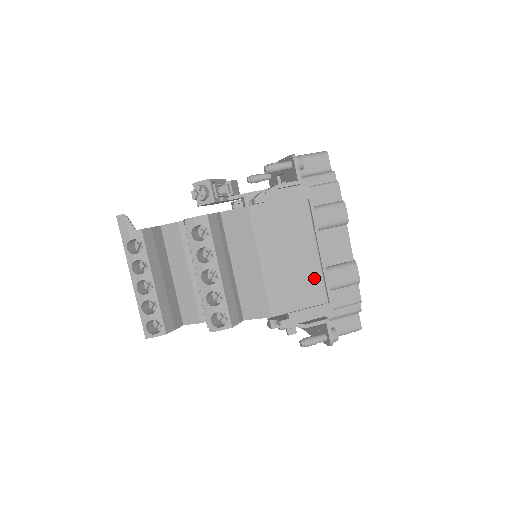
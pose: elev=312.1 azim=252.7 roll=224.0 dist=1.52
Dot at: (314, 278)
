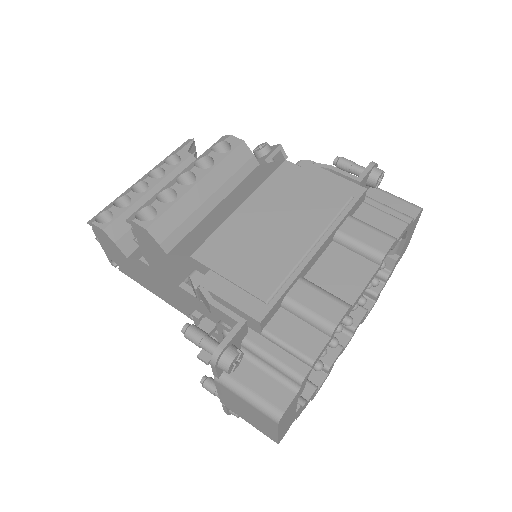
Dot at: (279, 264)
